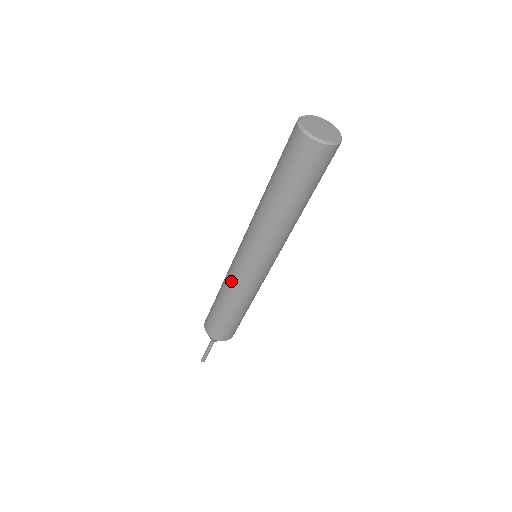
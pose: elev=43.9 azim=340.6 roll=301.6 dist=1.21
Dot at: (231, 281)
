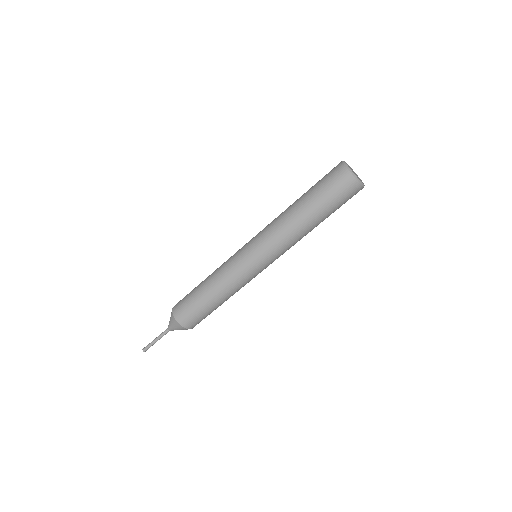
Dot at: (227, 260)
